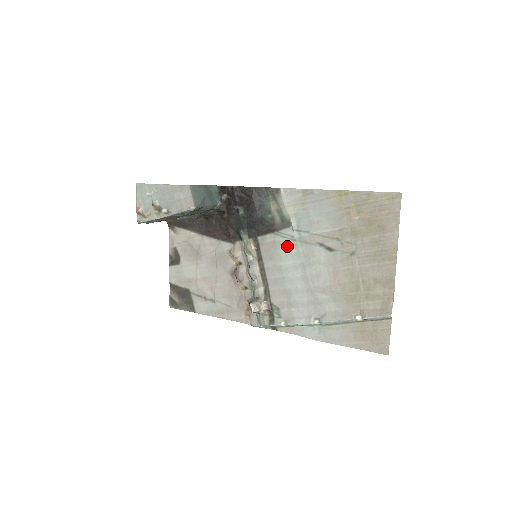
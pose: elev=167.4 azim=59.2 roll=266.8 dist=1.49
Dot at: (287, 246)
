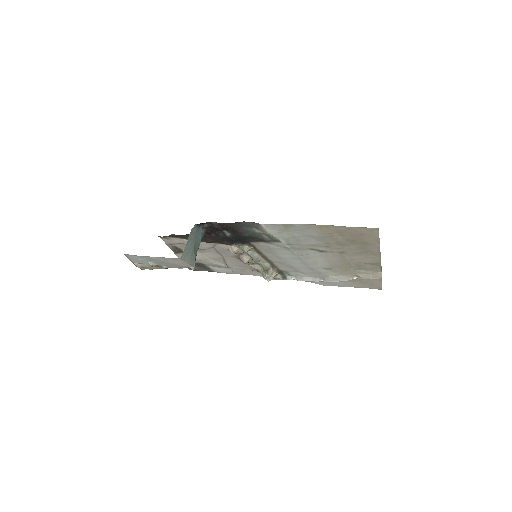
Dot at: (281, 250)
